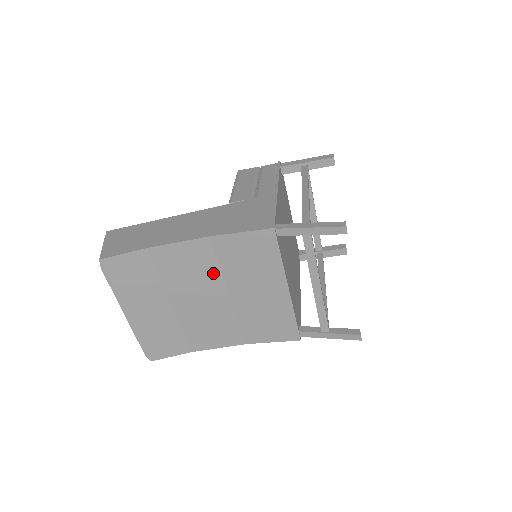
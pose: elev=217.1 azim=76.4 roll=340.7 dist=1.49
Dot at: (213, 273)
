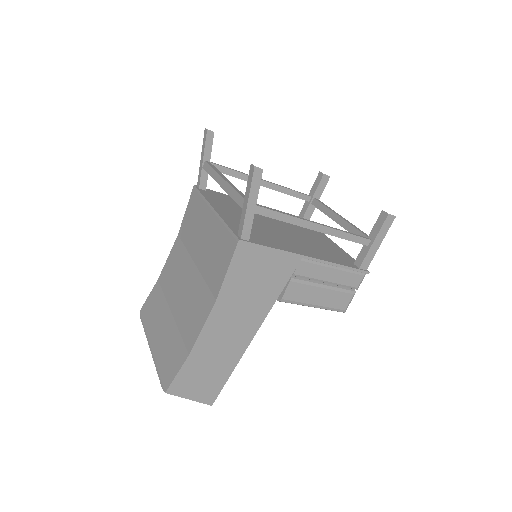
Dot at: (184, 257)
